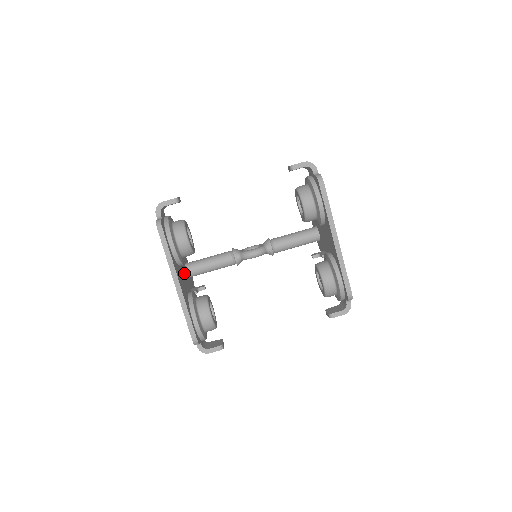
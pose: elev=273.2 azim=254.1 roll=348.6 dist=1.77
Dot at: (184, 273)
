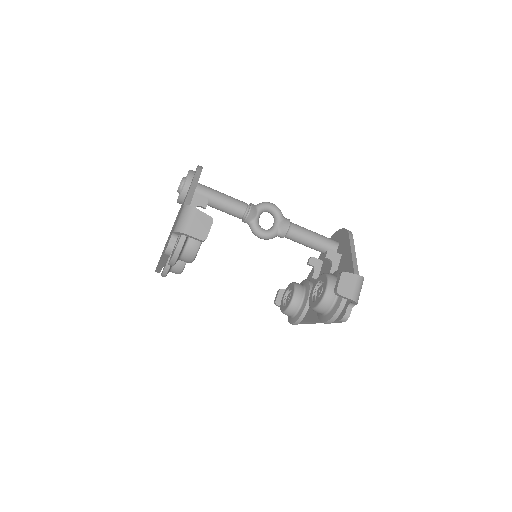
Dot at: occluded
